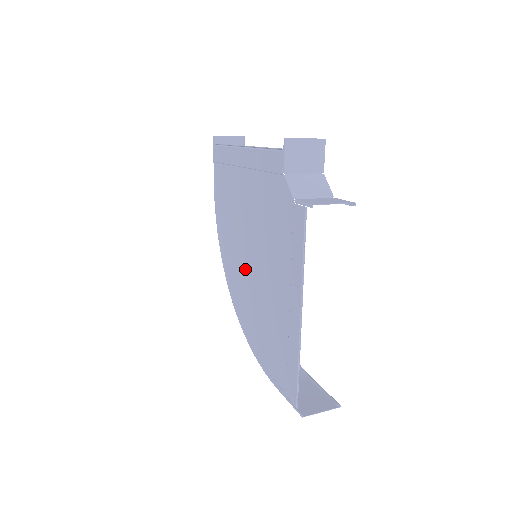
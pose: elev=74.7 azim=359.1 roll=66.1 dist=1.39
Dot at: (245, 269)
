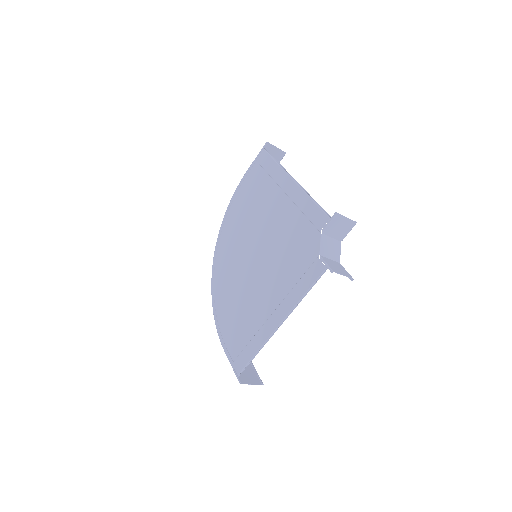
Dot at: (242, 259)
